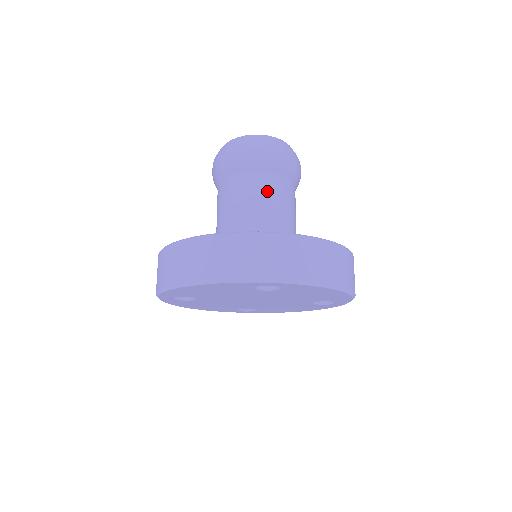
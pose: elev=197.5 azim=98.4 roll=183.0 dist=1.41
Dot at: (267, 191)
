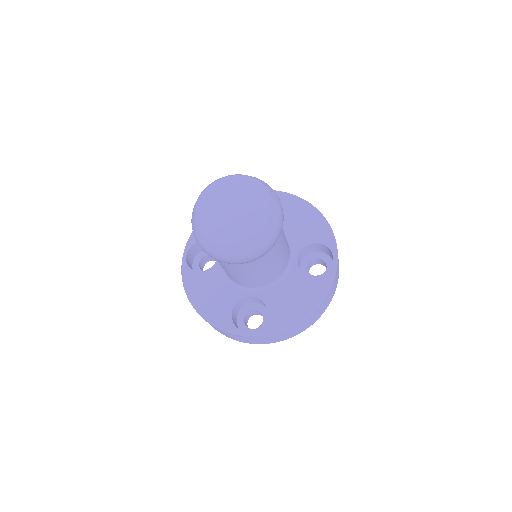
Dot at: (244, 270)
